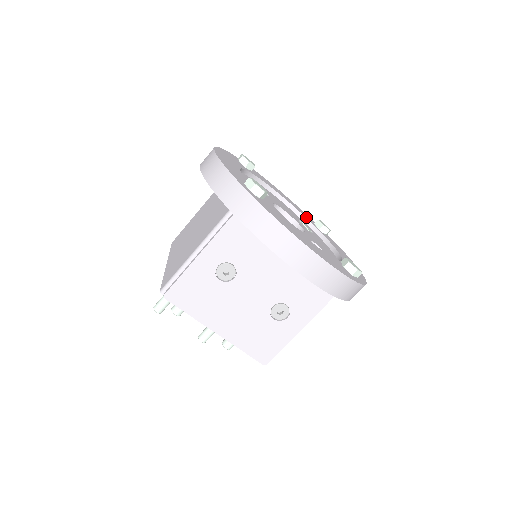
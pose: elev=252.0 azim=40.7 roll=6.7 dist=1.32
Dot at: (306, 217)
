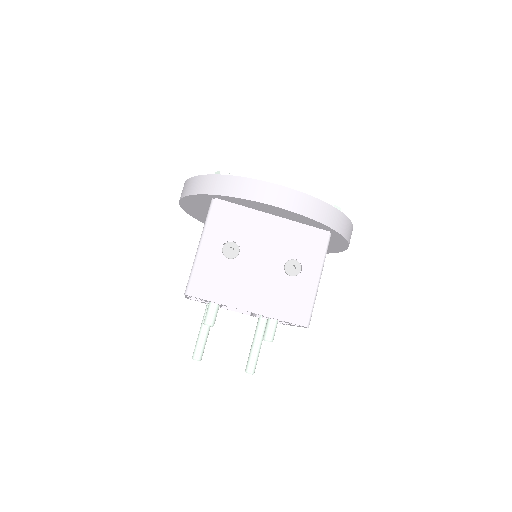
Dot at: occluded
